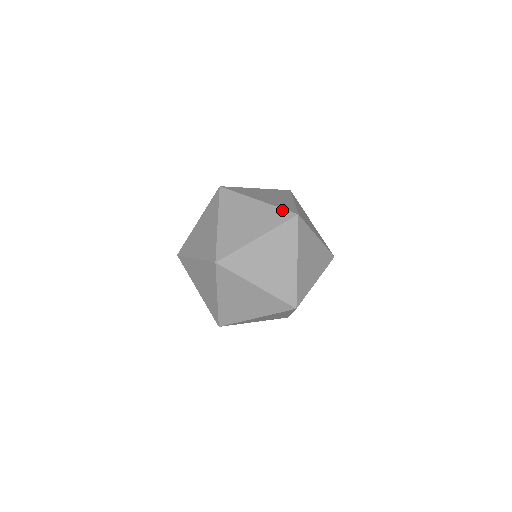
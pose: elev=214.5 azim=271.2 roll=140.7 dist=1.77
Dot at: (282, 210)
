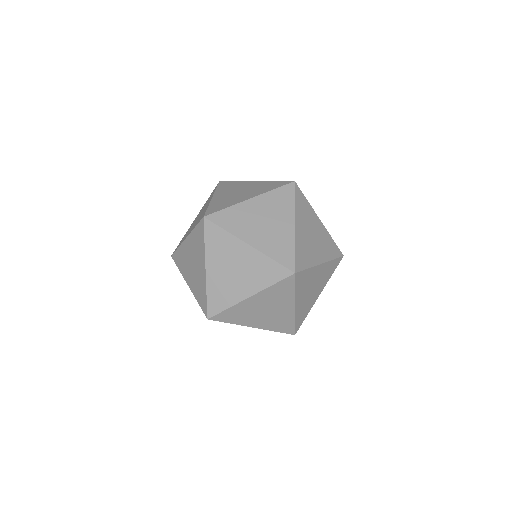
Dot at: (277, 264)
